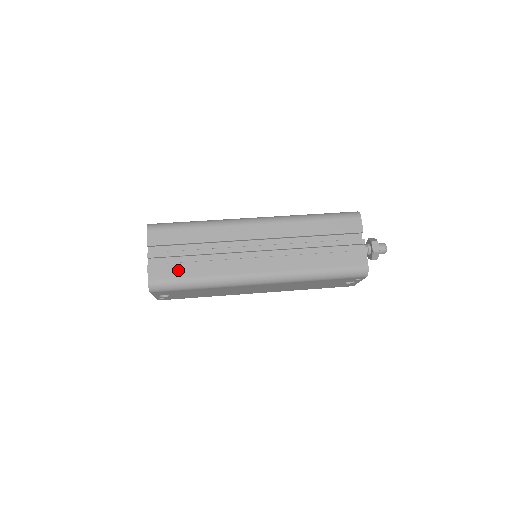
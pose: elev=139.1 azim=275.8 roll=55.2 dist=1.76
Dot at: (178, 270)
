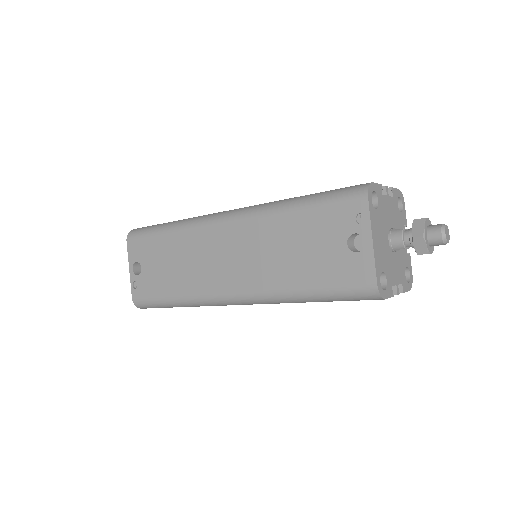
Dot at: occluded
